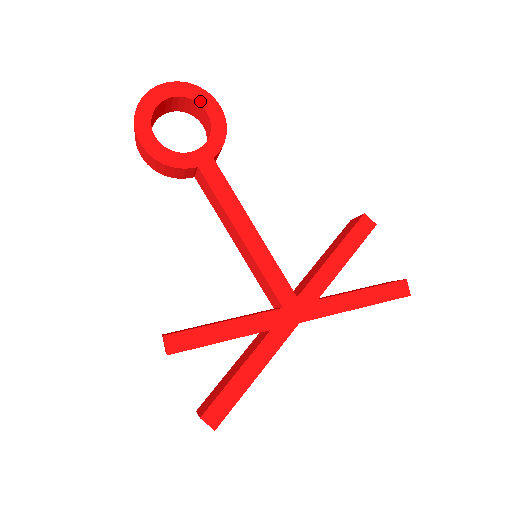
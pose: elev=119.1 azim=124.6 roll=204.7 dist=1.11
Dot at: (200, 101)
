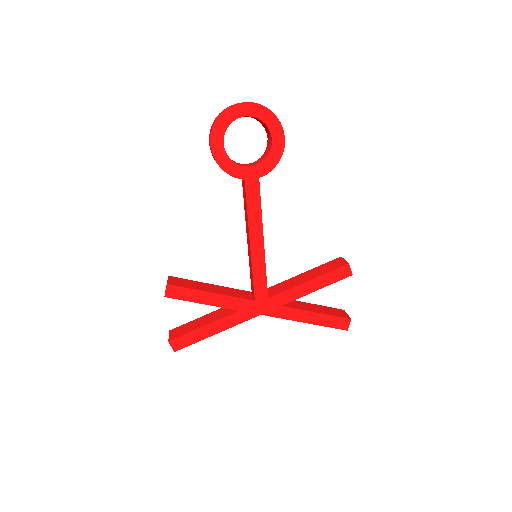
Dot at: (271, 128)
